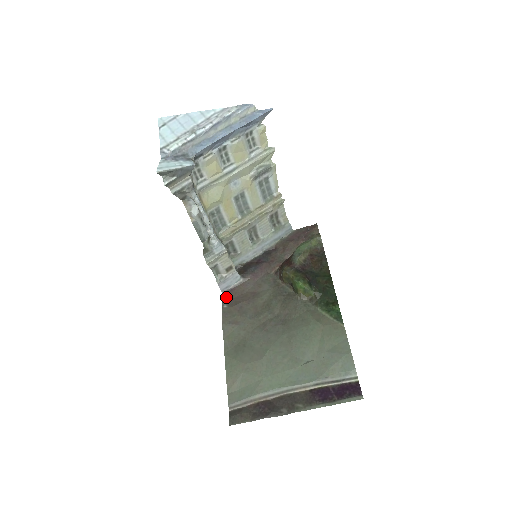
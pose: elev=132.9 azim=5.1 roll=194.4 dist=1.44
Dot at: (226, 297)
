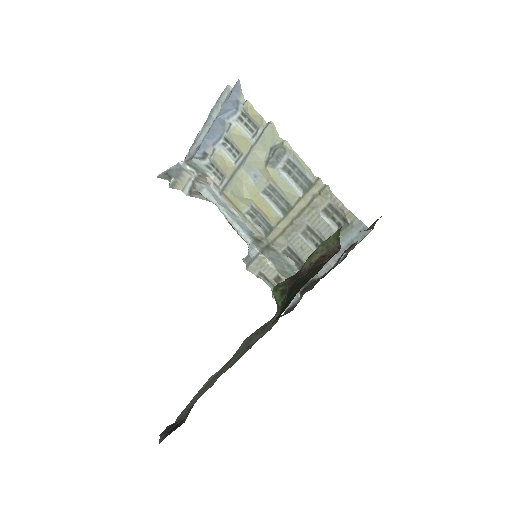
Dot at: (281, 315)
